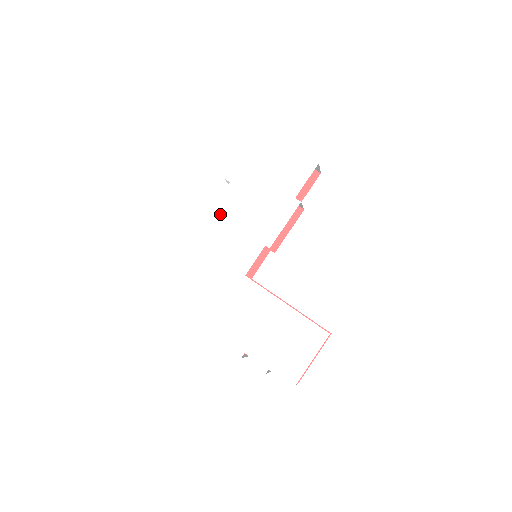
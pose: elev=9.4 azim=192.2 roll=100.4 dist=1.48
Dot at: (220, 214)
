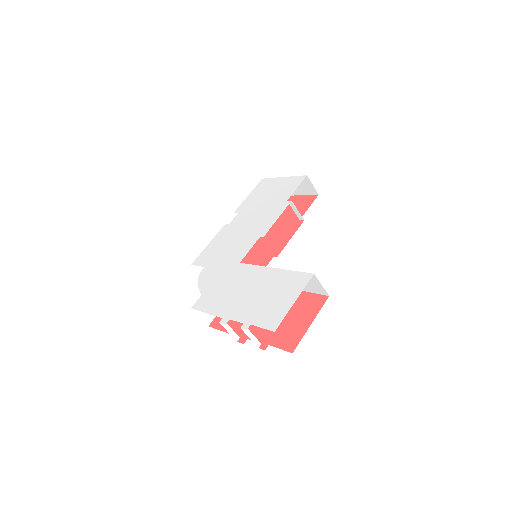
Dot at: (227, 234)
